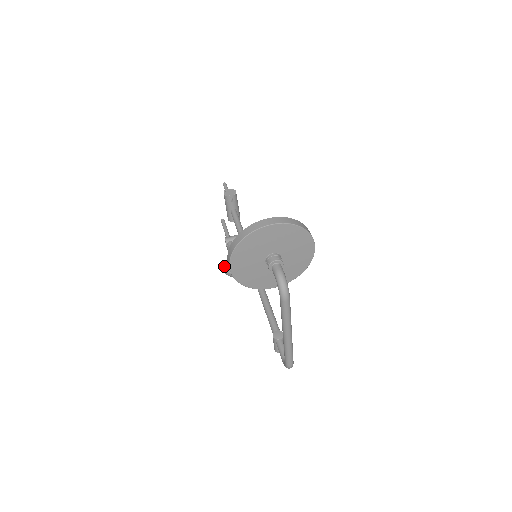
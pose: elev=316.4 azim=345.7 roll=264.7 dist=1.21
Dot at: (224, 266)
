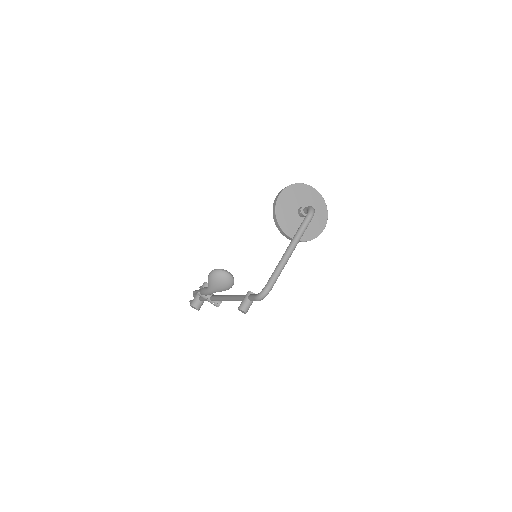
Dot at: occluded
